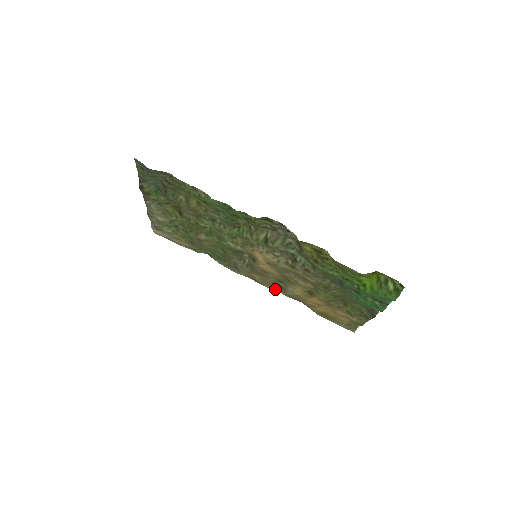
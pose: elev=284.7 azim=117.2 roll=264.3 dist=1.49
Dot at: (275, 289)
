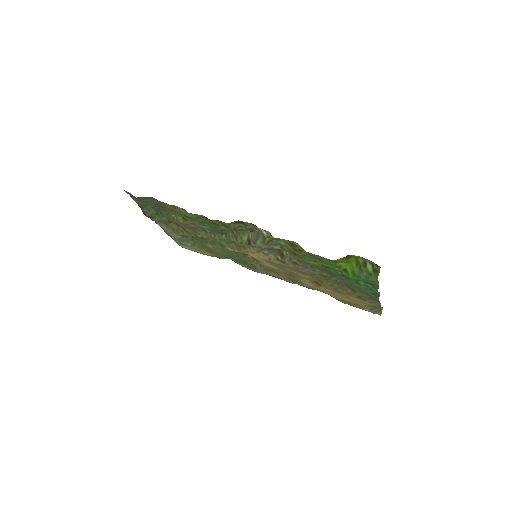
Dot at: (295, 283)
